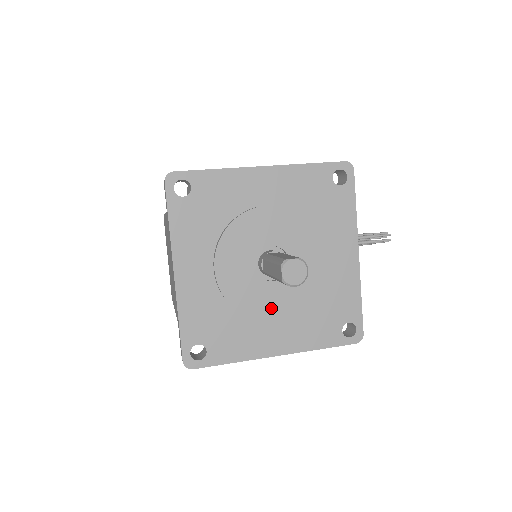
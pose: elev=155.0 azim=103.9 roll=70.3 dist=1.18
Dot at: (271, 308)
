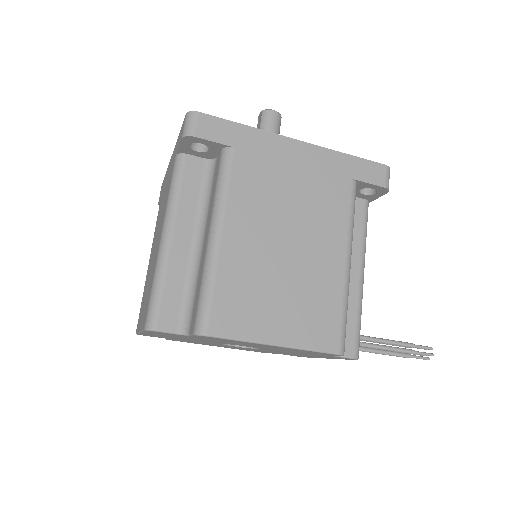
Dot at: occluded
